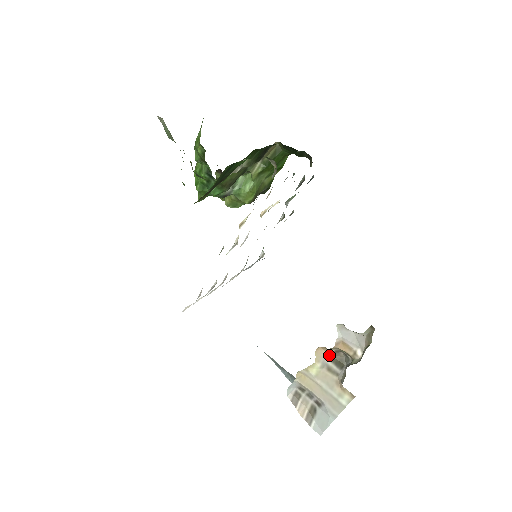
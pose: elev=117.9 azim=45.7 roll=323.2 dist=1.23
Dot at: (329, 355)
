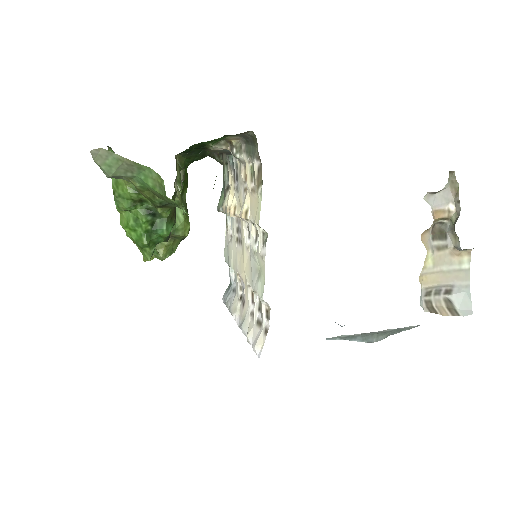
Dot at: (430, 236)
